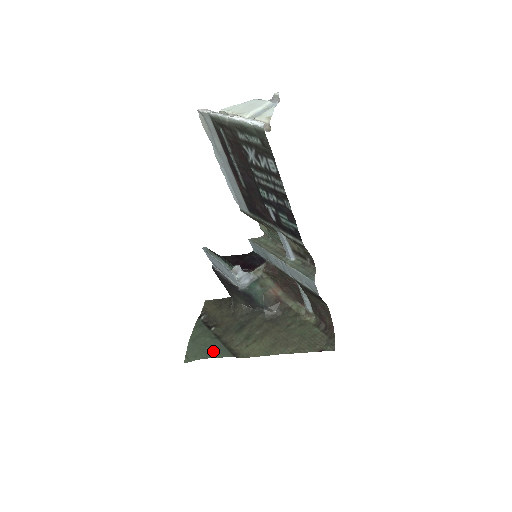
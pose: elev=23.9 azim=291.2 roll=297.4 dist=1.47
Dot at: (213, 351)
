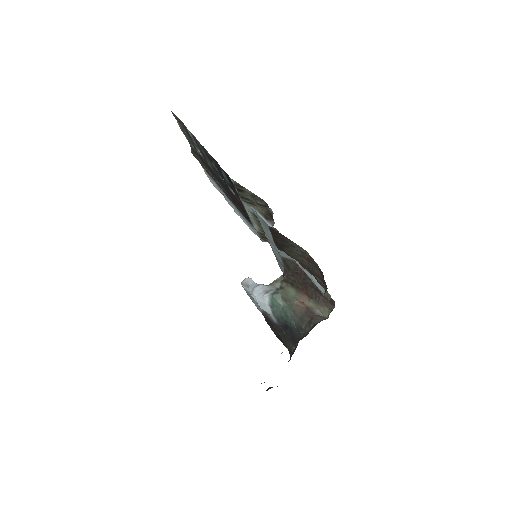
Dot at: occluded
